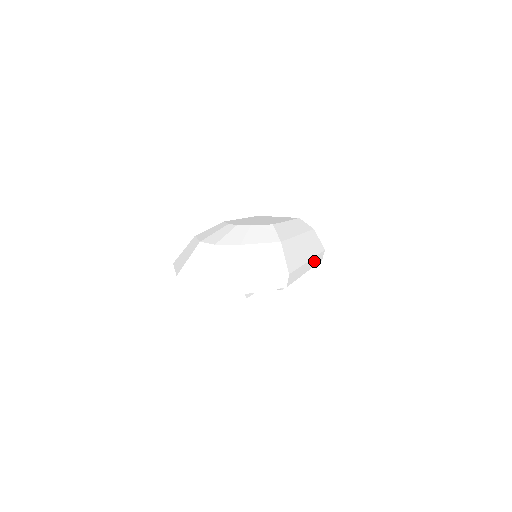
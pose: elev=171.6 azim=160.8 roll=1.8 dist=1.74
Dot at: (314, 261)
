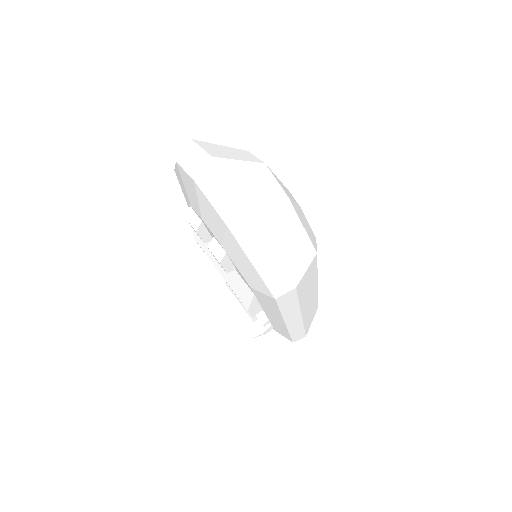
Dot at: (297, 328)
